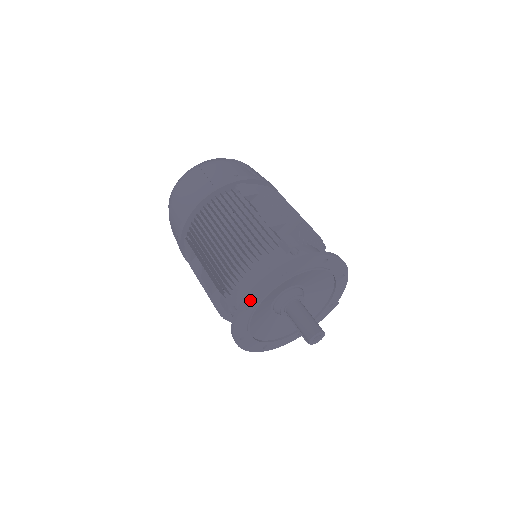
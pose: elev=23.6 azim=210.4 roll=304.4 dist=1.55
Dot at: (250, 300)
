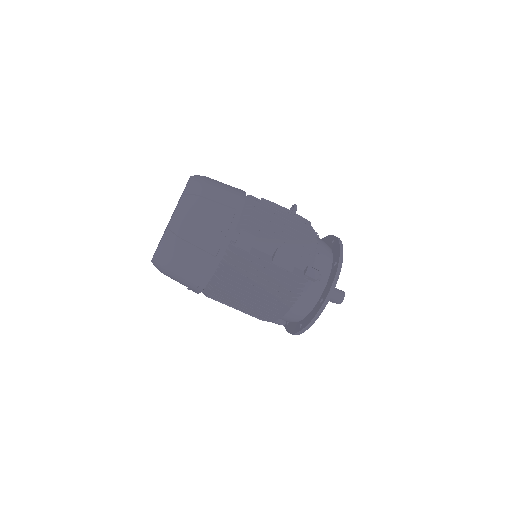
Dot at: (307, 327)
